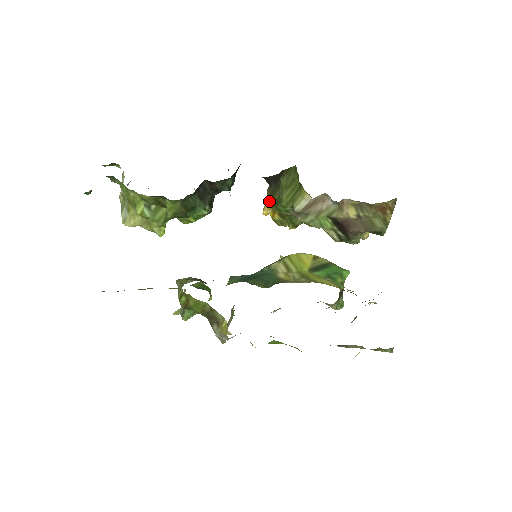
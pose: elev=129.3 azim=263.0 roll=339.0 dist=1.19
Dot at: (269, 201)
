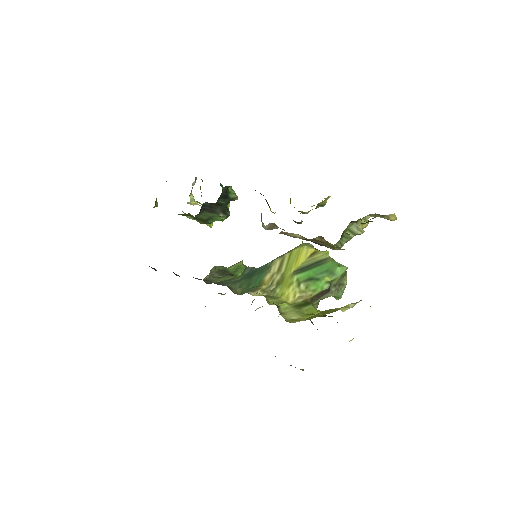
Dot at: (268, 205)
